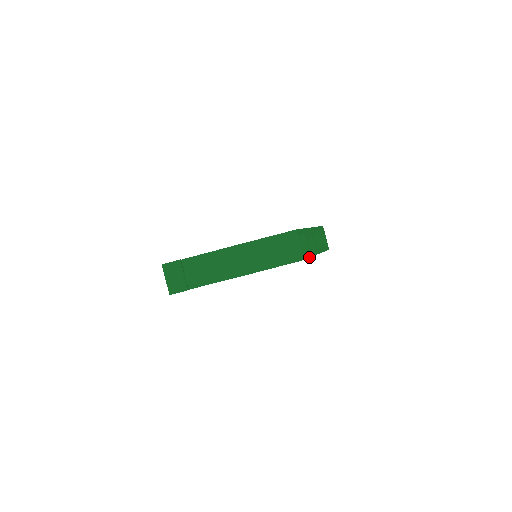
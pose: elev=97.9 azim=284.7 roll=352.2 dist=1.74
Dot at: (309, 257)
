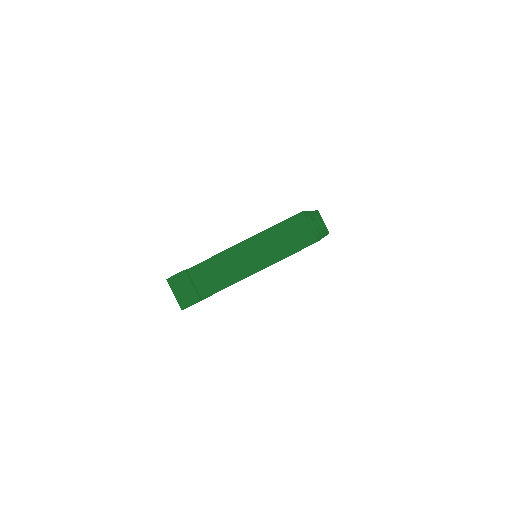
Dot at: (320, 239)
